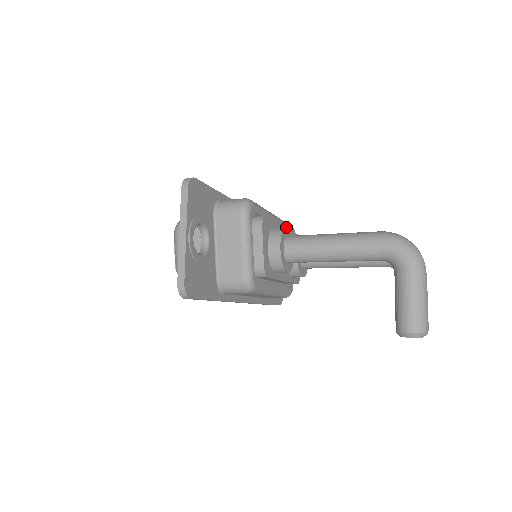
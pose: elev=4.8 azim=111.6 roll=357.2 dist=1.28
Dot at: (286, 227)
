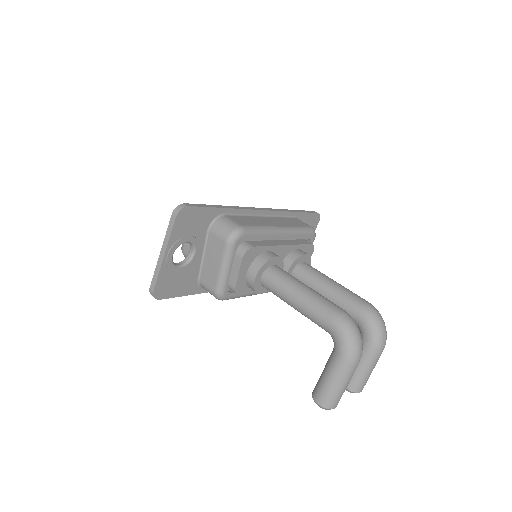
Dot at: (273, 258)
